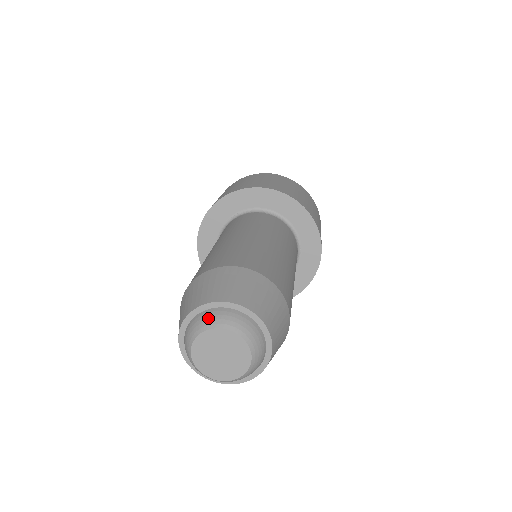
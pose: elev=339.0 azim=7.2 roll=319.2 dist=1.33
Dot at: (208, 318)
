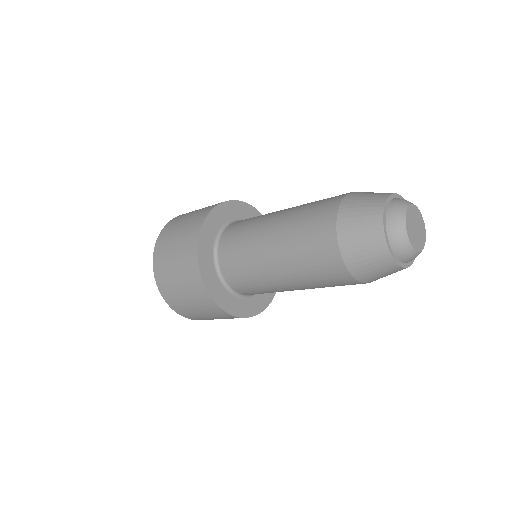
Dot at: (396, 216)
